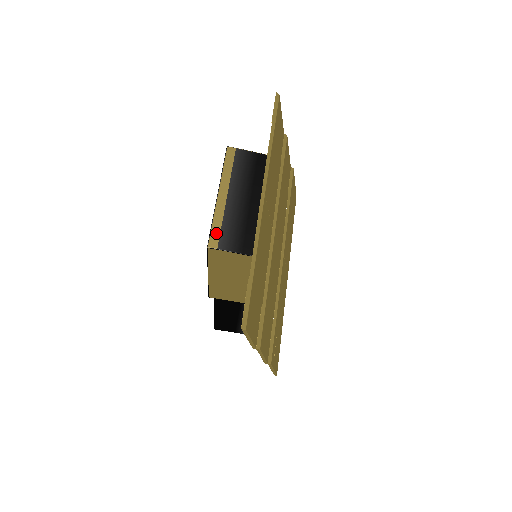
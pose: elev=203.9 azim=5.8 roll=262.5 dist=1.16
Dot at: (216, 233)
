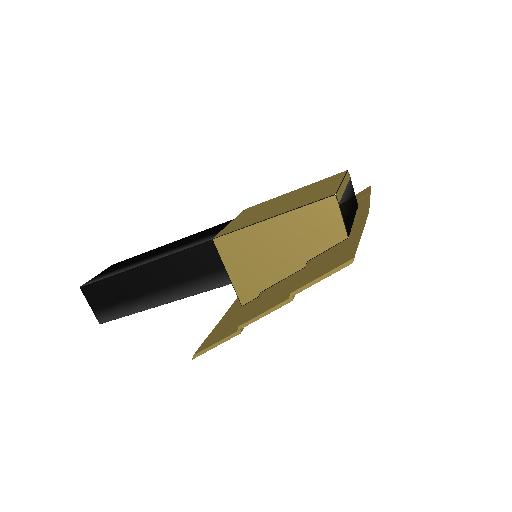
Dot at: (340, 195)
